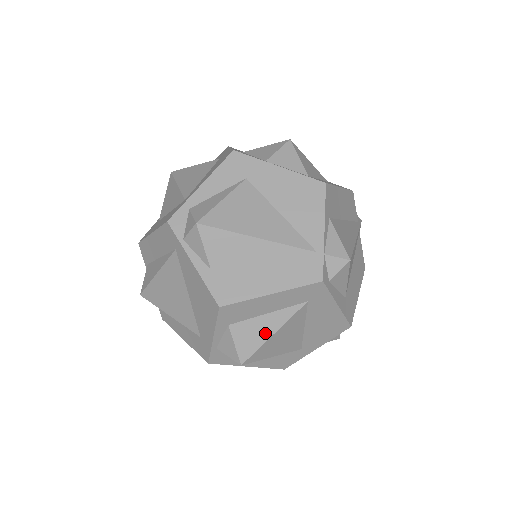
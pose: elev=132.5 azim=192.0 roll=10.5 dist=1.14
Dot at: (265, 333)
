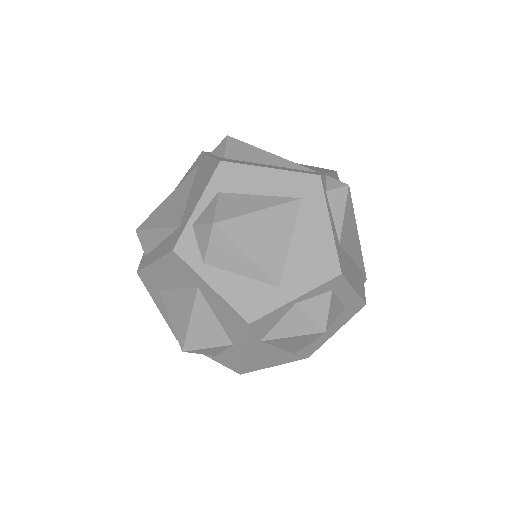
Dot at: (250, 207)
